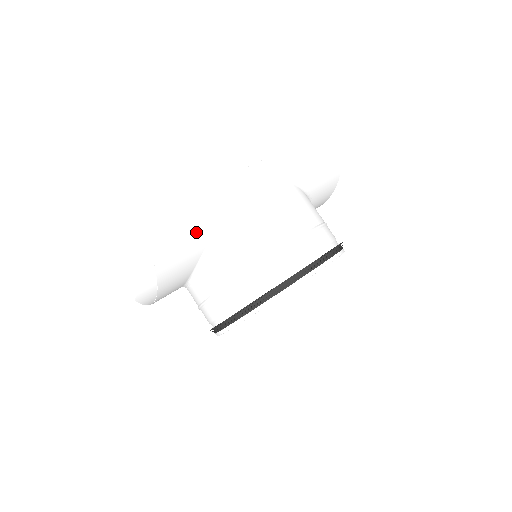
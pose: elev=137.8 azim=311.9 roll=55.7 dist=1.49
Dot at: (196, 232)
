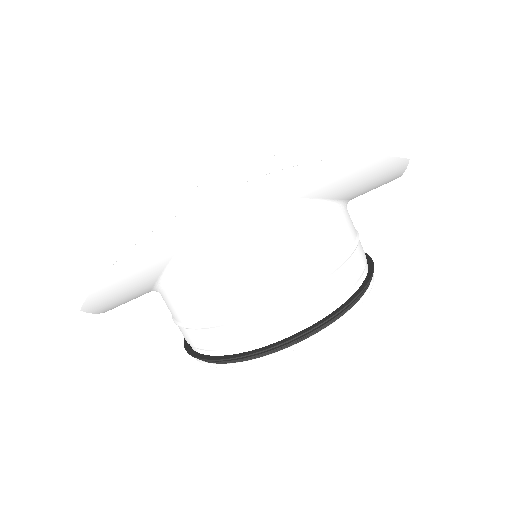
Dot at: (132, 278)
